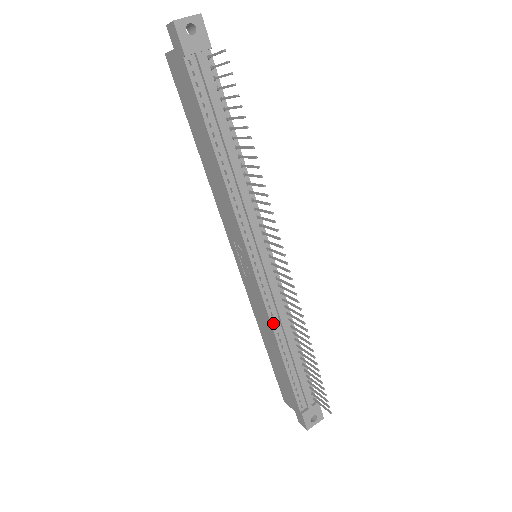
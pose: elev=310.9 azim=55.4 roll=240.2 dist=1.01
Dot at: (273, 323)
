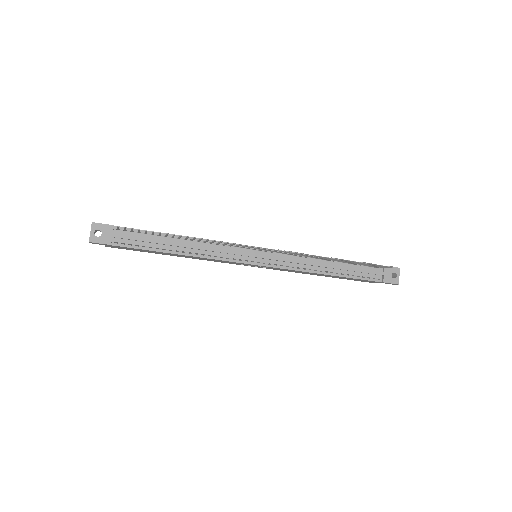
Dot at: (305, 270)
